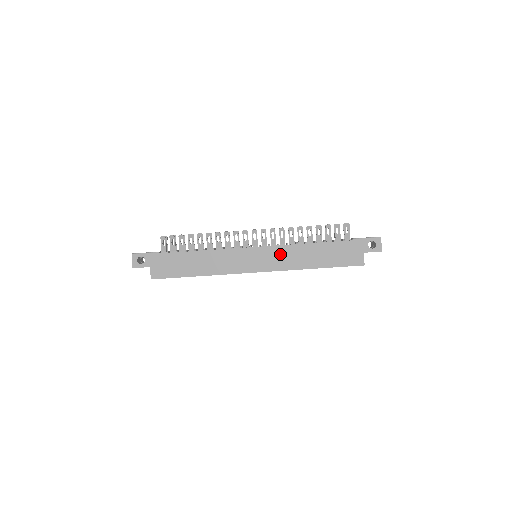
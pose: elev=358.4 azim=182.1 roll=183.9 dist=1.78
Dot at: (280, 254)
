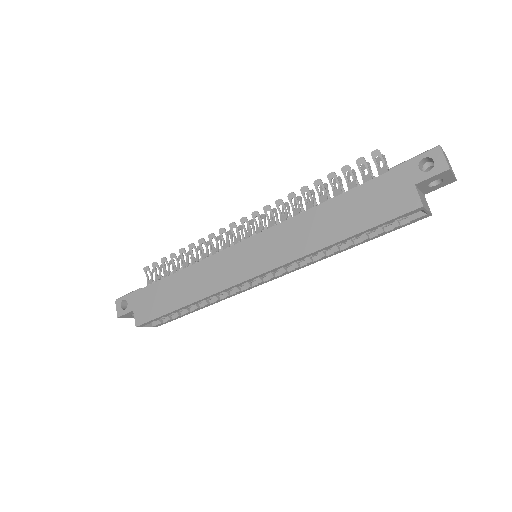
Dot at: (279, 238)
